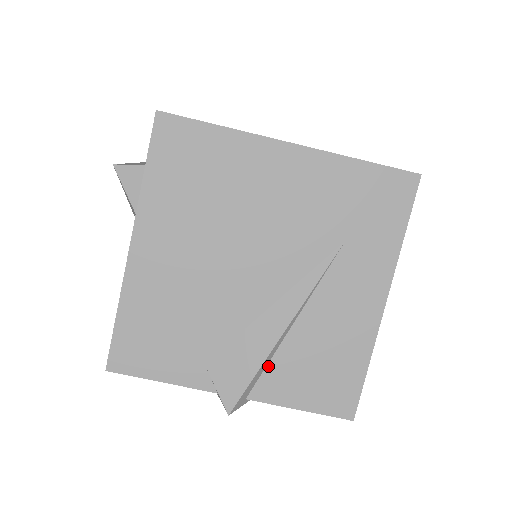
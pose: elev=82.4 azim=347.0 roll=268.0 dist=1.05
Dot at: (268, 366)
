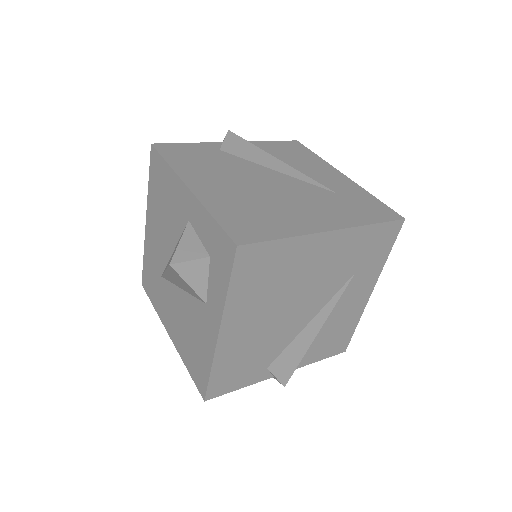
Dot at: occluded
